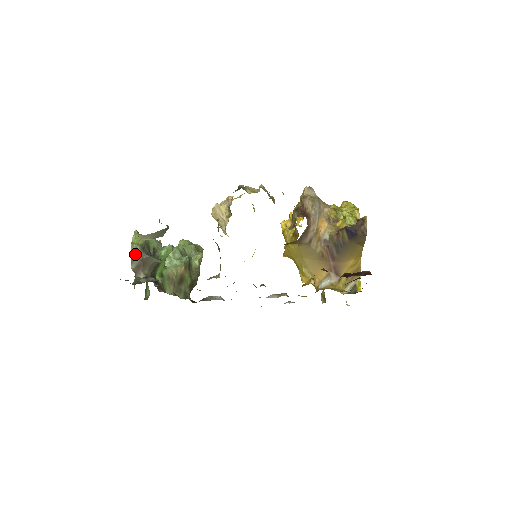
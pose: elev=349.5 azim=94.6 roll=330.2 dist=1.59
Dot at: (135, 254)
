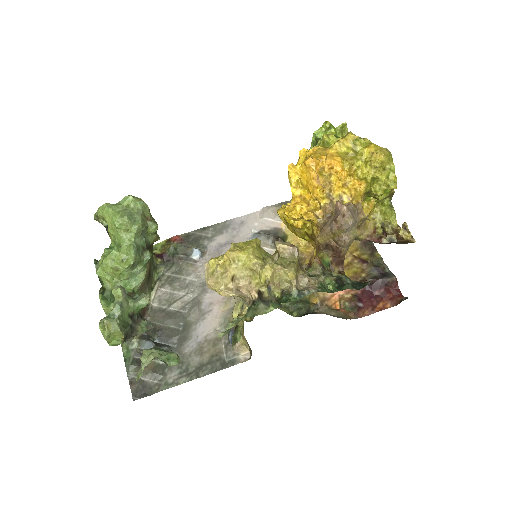
Dot at: occluded
